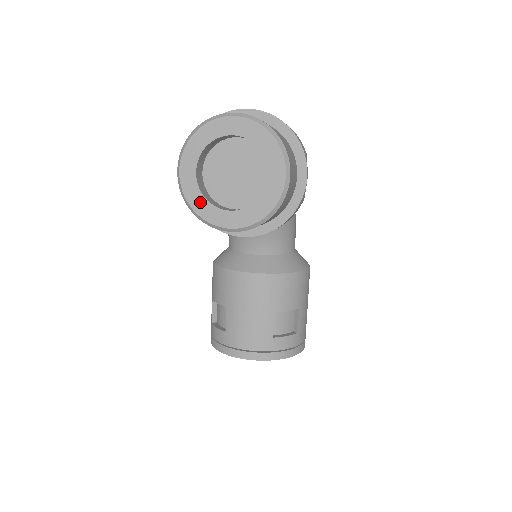
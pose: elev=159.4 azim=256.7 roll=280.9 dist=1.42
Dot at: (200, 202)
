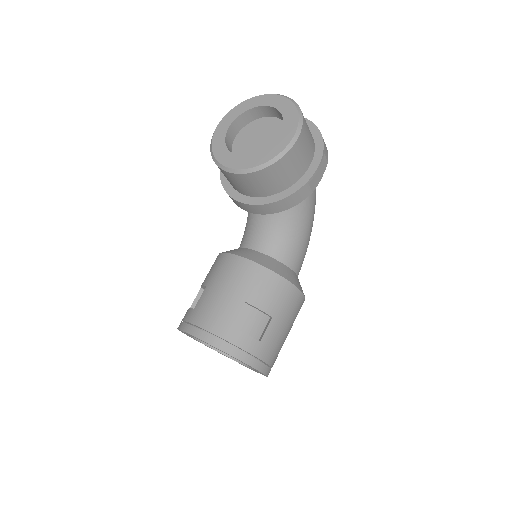
Dot at: (221, 147)
